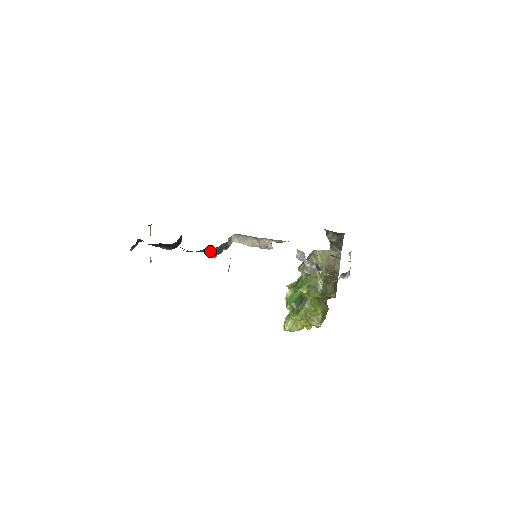
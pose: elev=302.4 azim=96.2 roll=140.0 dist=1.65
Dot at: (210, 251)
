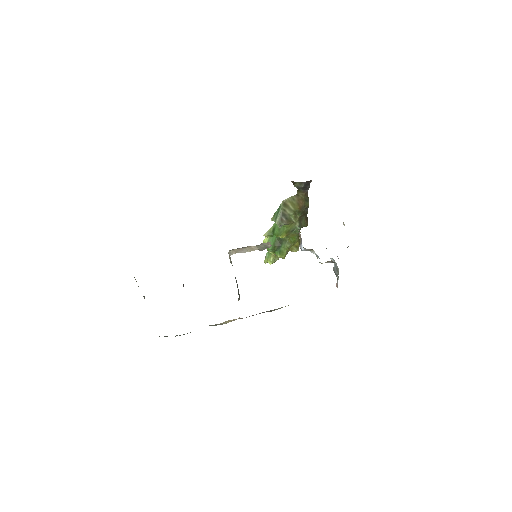
Dot at: (238, 299)
